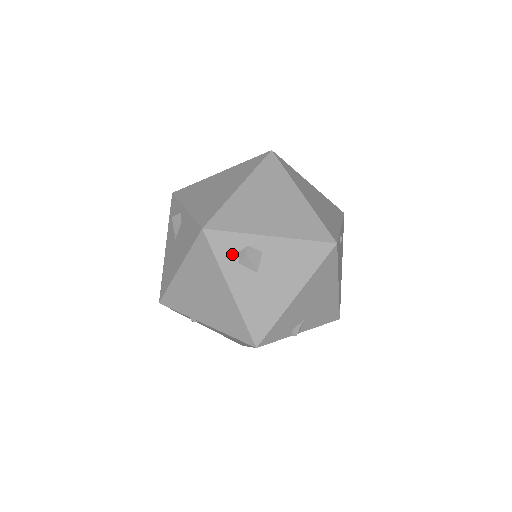
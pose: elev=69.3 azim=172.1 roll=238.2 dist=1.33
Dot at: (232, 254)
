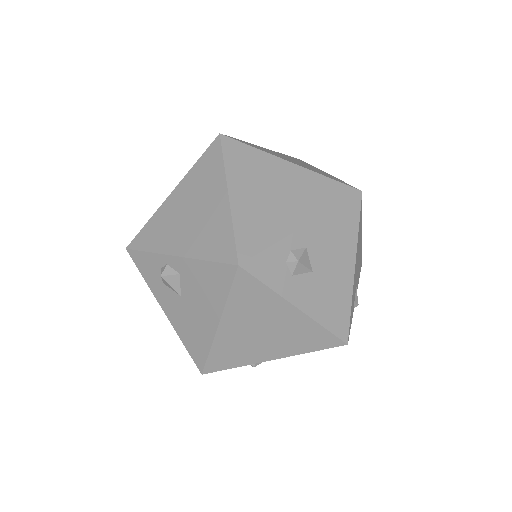
Dot at: (281, 271)
